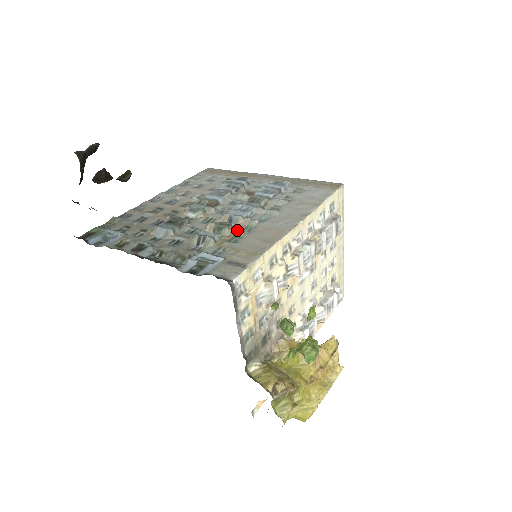
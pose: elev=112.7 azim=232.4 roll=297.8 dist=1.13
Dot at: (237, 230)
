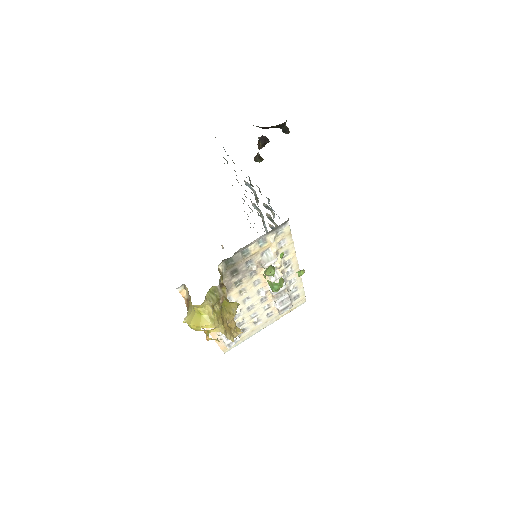
Dot at: occluded
